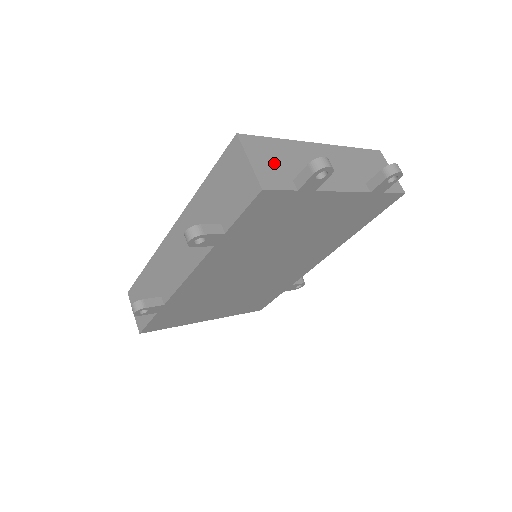
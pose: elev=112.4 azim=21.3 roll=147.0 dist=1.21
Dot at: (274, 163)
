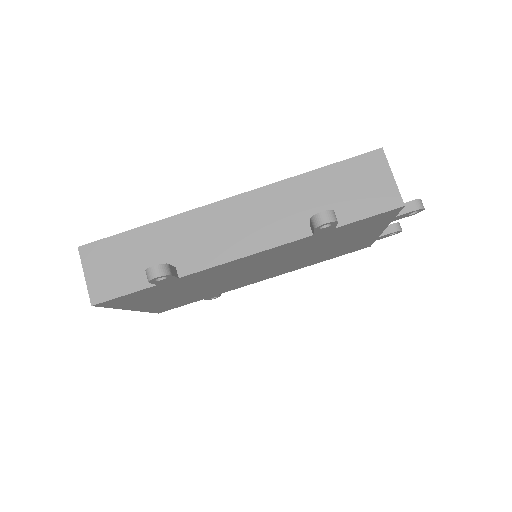
Dot at: occluded
